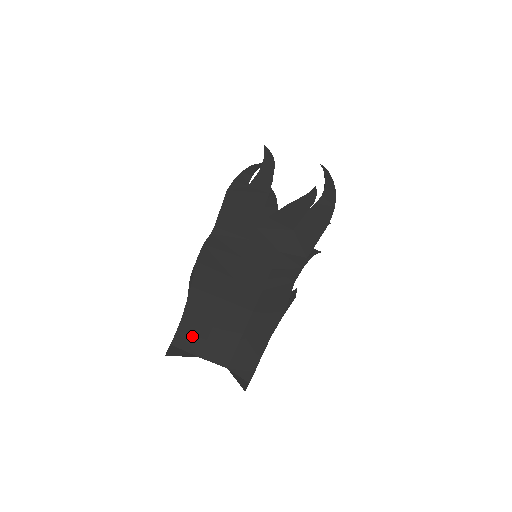
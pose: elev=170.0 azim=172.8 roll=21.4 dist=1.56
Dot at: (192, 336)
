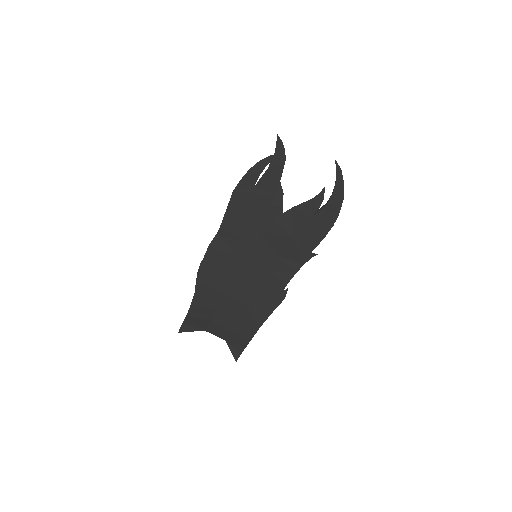
Dot at: (199, 318)
